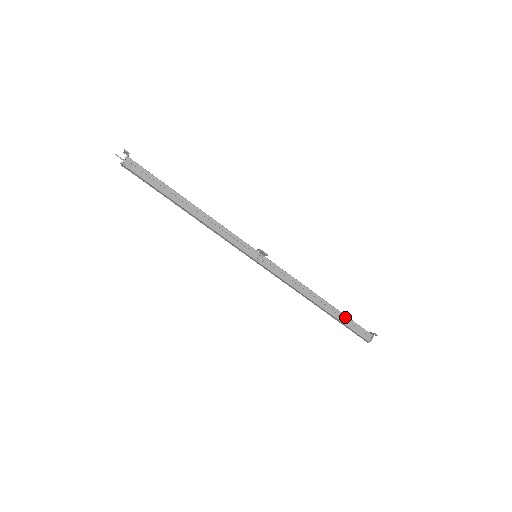
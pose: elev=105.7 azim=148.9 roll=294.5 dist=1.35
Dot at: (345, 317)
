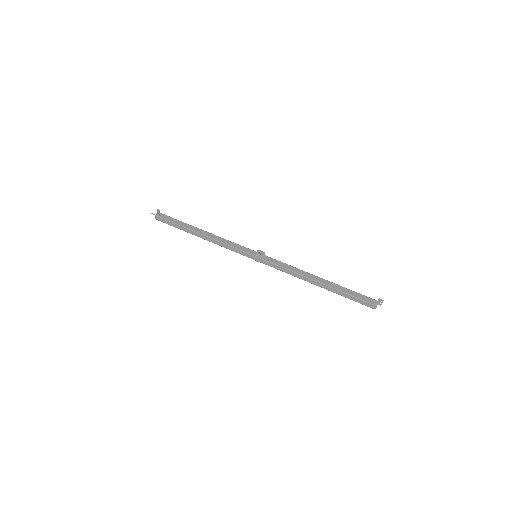
Dot at: (345, 289)
